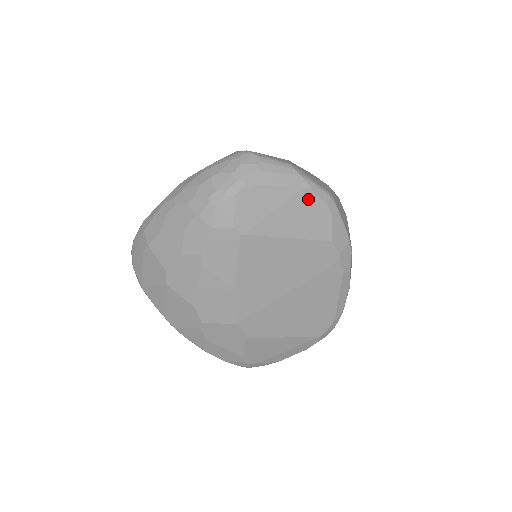
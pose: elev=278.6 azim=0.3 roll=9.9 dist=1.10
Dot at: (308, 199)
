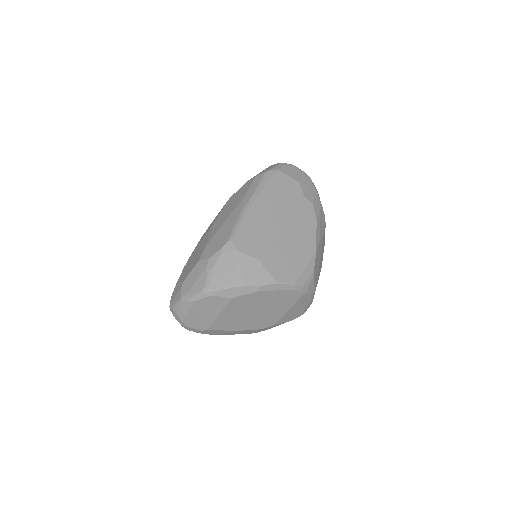
Dot at: (201, 303)
